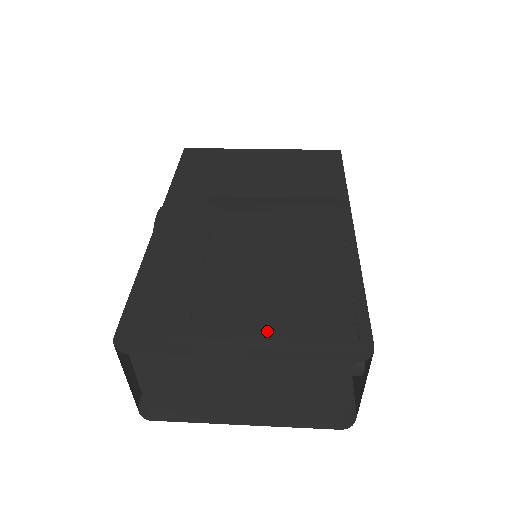
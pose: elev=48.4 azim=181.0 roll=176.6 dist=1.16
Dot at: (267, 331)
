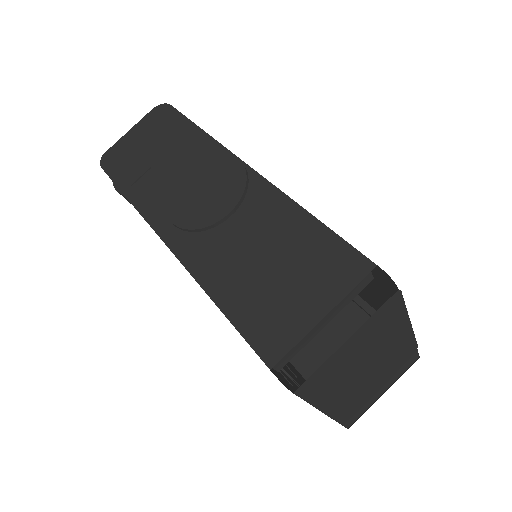
Dot at: occluded
